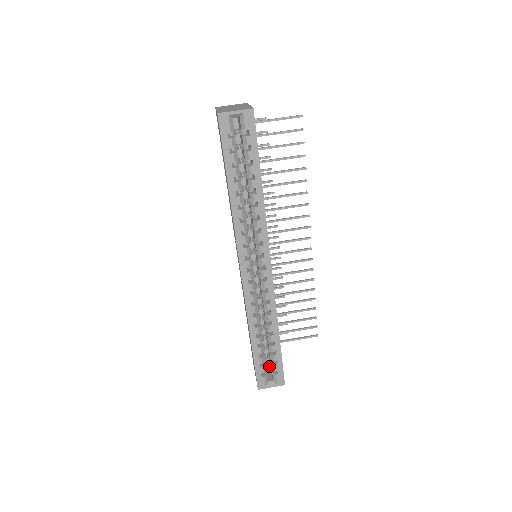
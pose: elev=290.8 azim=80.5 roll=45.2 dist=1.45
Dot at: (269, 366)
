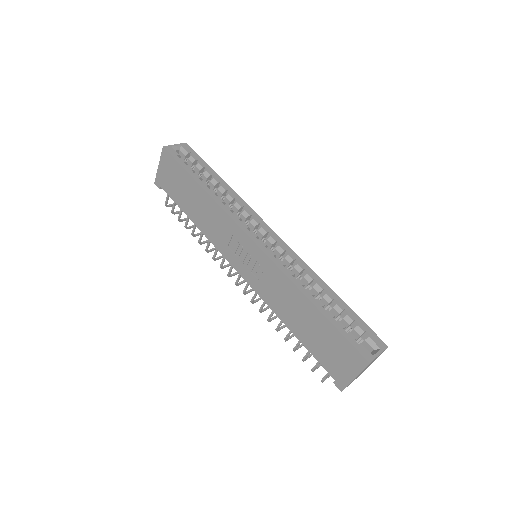
Dot at: occluded
